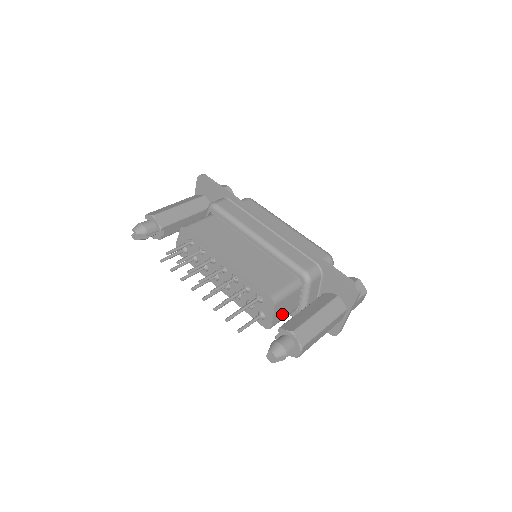
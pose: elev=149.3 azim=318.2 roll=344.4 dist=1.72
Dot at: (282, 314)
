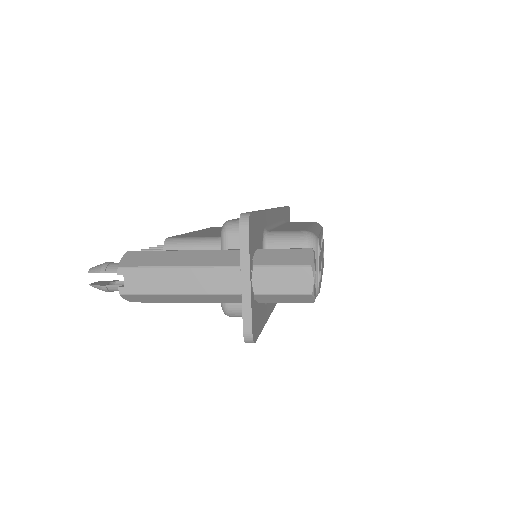
Dot at: occluded
